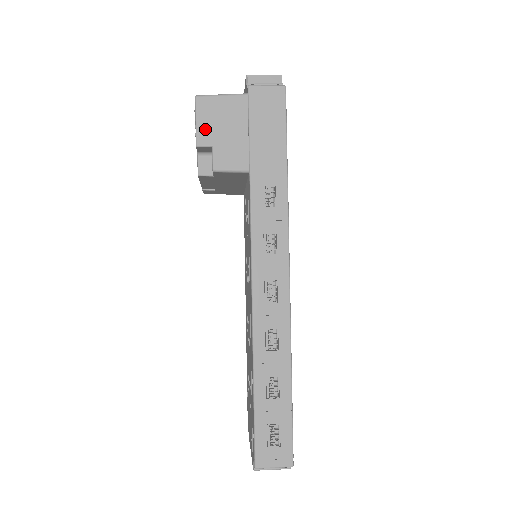
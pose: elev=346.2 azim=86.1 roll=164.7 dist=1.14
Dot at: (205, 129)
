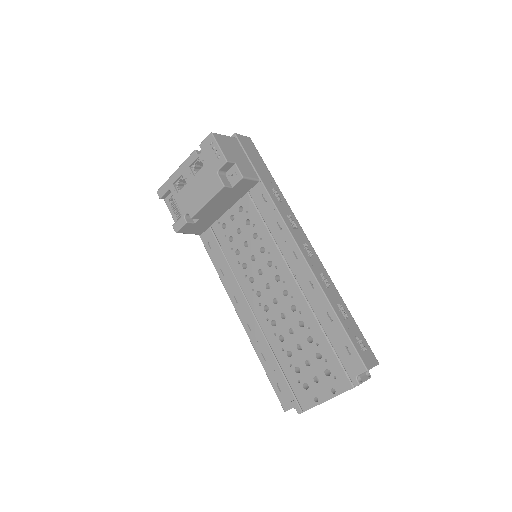
Dot at: (226, 152)
